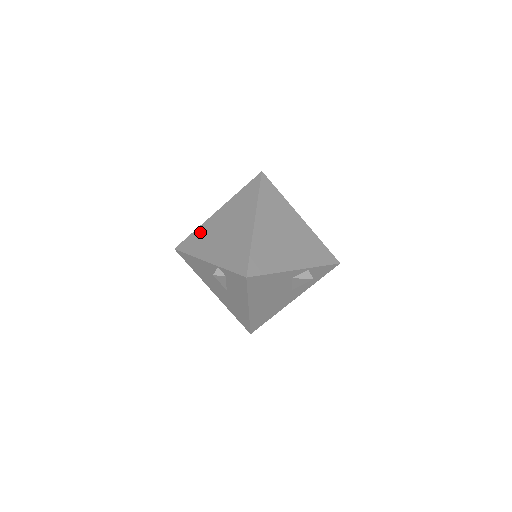
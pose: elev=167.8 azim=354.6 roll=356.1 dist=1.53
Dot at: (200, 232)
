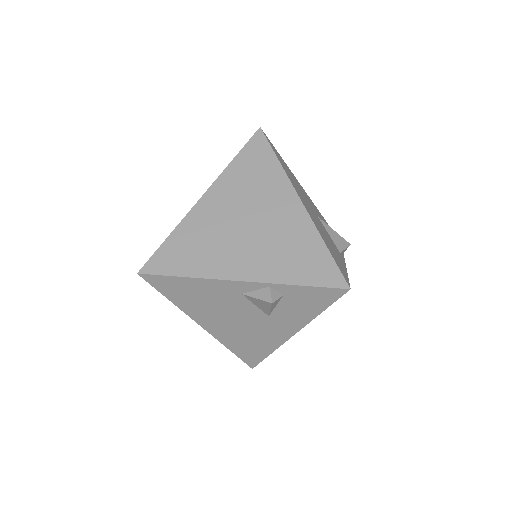
Dot at: occluded
